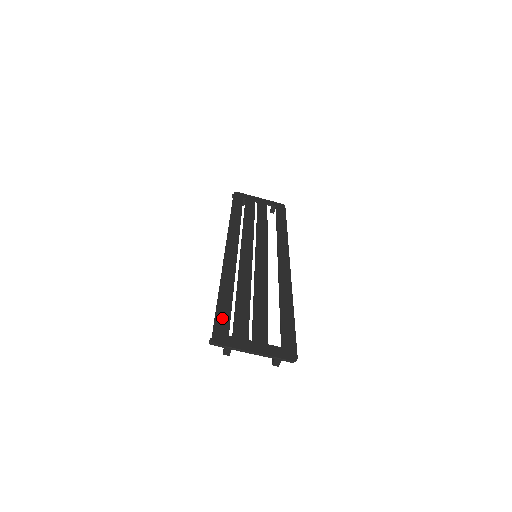
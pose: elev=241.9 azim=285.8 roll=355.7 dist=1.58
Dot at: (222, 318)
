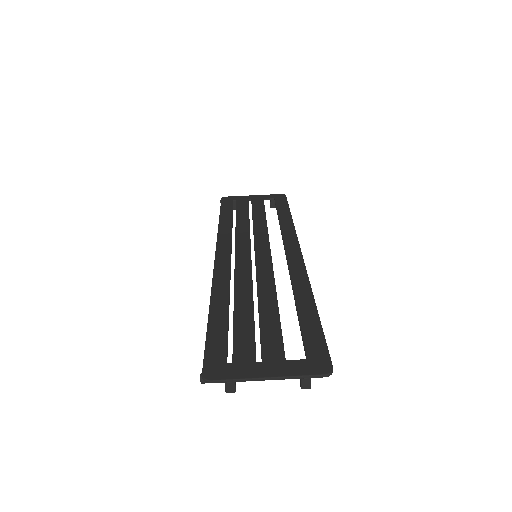
Dot at: (215, 342)
